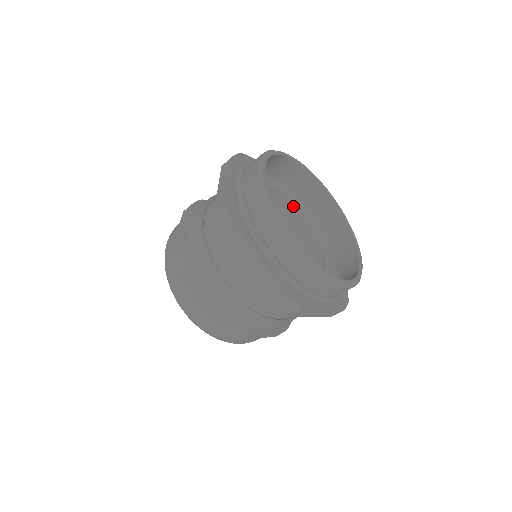
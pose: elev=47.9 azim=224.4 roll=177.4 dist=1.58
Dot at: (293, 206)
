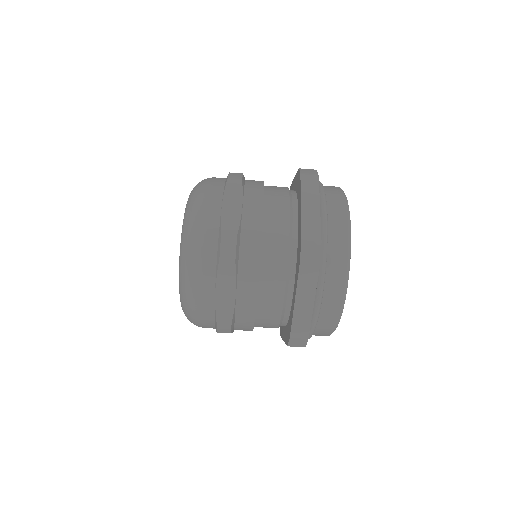
Dot at: occluded
